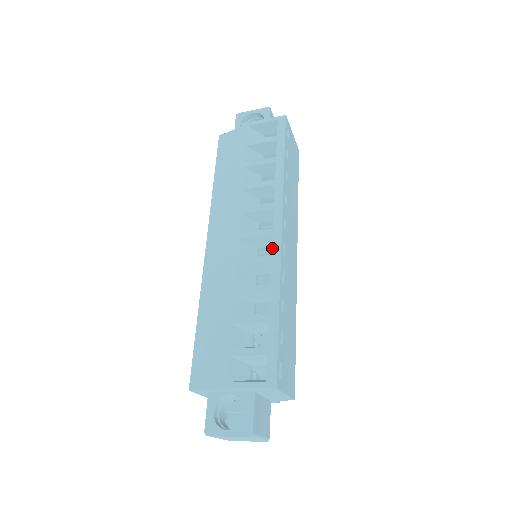
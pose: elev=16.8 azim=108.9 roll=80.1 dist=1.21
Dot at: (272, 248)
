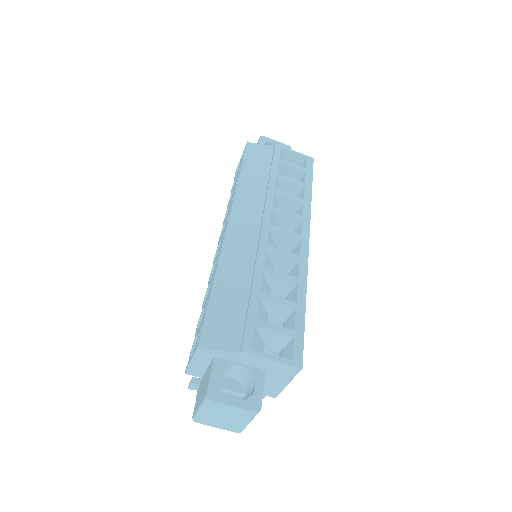
Dot at: (300, 250)
